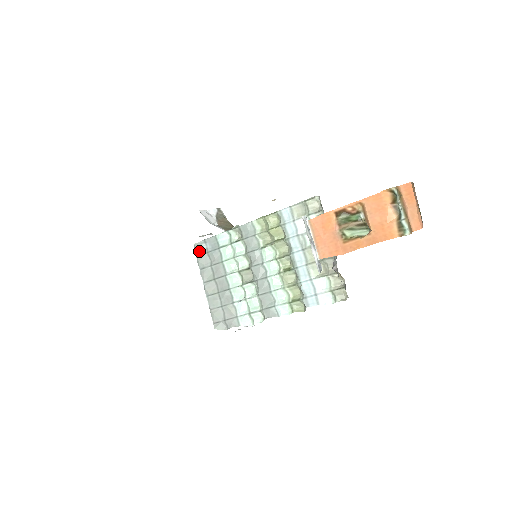
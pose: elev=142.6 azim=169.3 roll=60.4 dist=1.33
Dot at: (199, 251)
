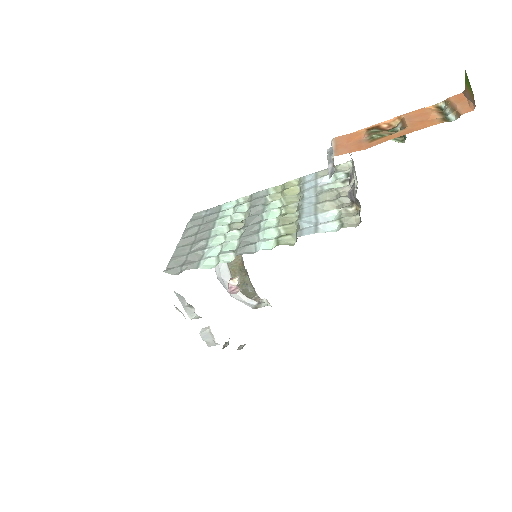
Dot at: (195, 217)
